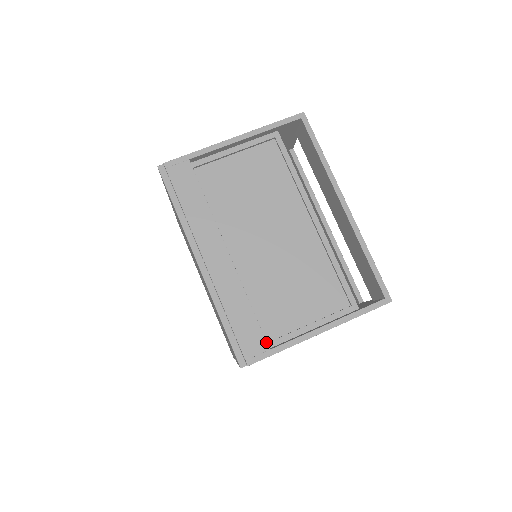
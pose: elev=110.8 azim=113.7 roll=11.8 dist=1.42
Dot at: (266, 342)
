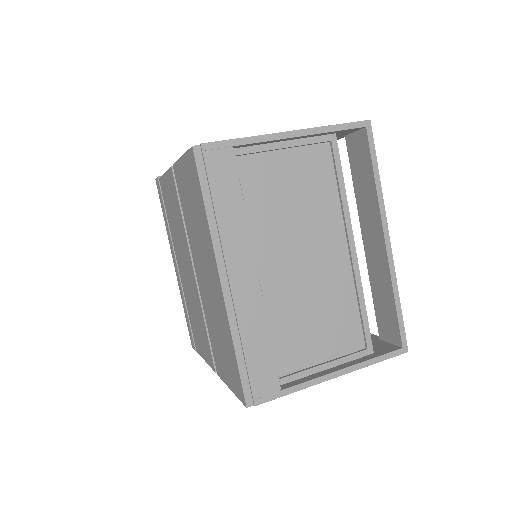
Dot at: (279, 382)
